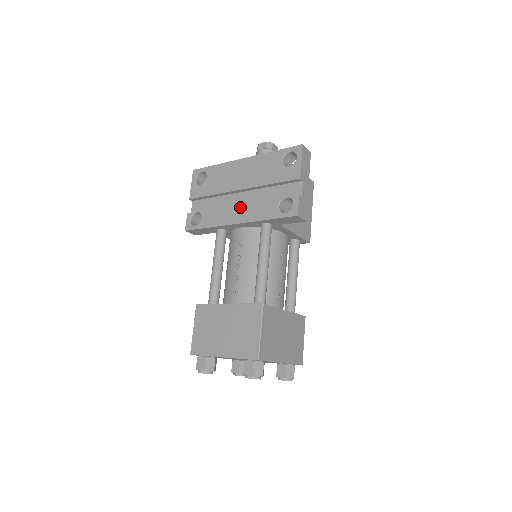
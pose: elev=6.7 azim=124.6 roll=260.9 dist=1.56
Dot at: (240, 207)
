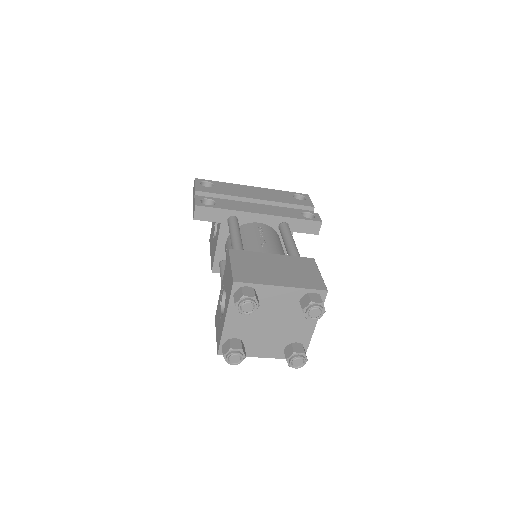
Dot at: (261, 207)
